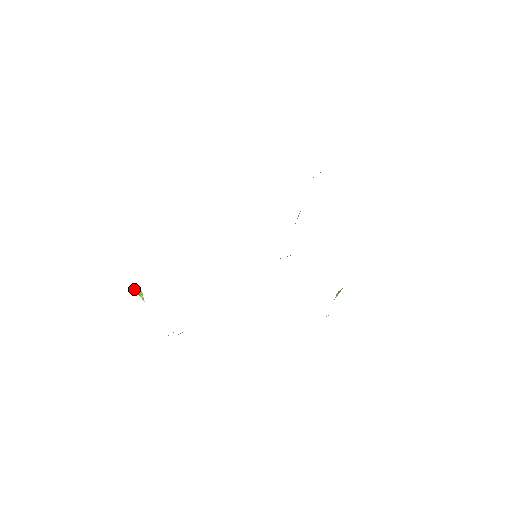
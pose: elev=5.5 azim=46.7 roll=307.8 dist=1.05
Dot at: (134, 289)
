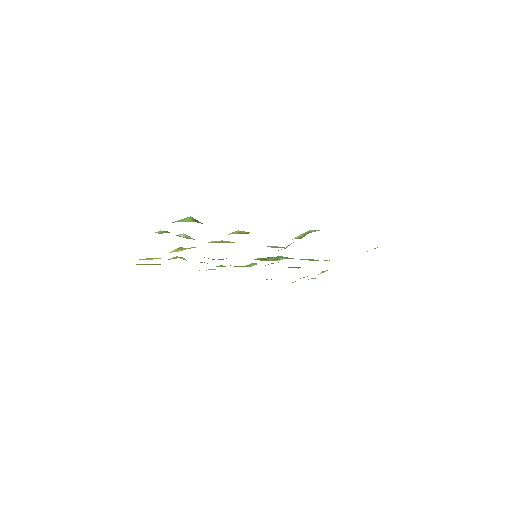
Dot at: (180, 258)
